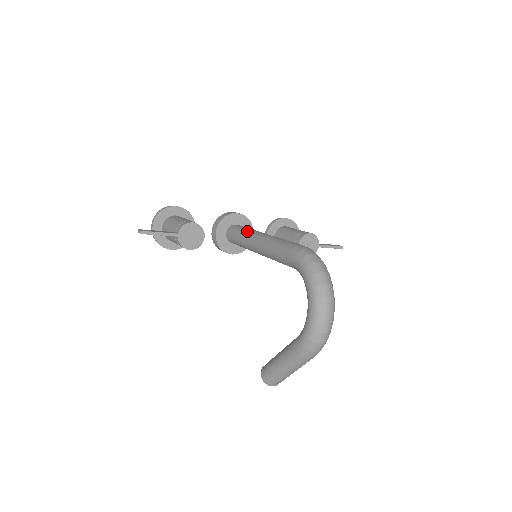
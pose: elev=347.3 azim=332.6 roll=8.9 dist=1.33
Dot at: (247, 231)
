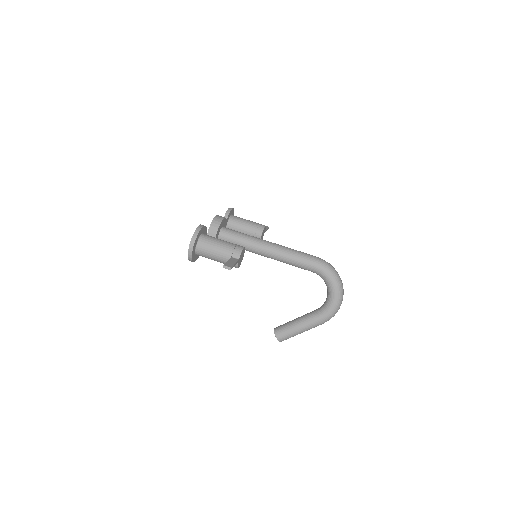
Dot at: (249, 238)
